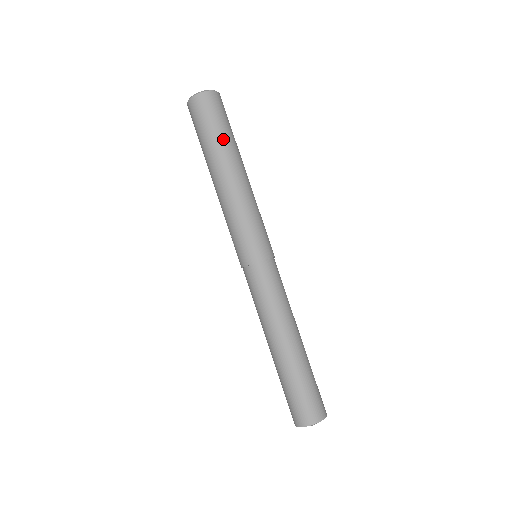
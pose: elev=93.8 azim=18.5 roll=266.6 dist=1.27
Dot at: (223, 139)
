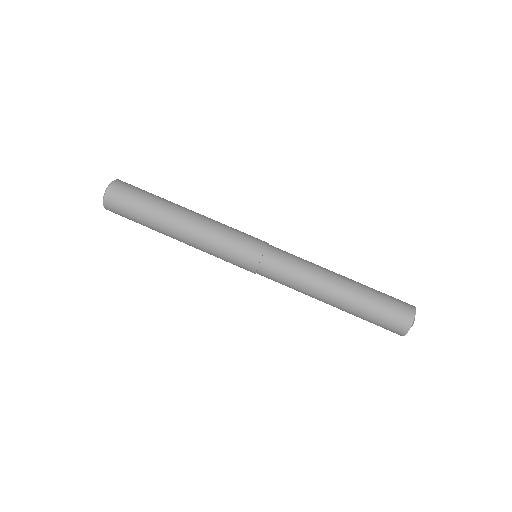
Dot at: (155, 201)
